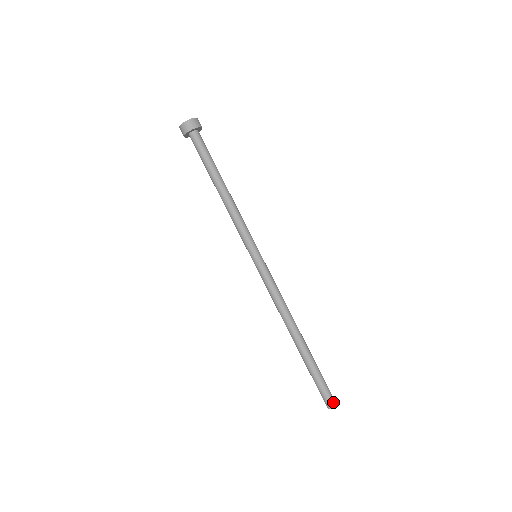
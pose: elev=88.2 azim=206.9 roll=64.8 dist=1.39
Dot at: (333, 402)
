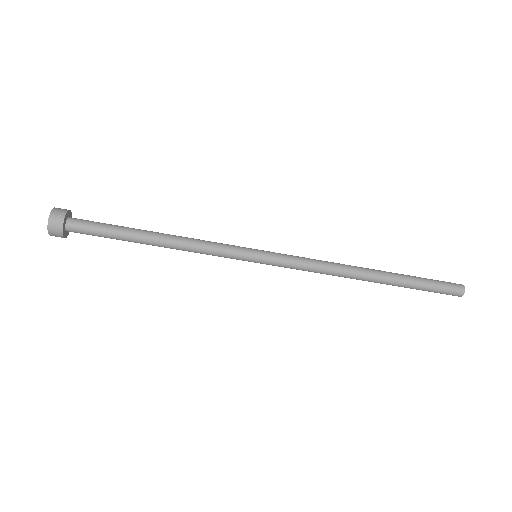
Dot at: (459, 286)
